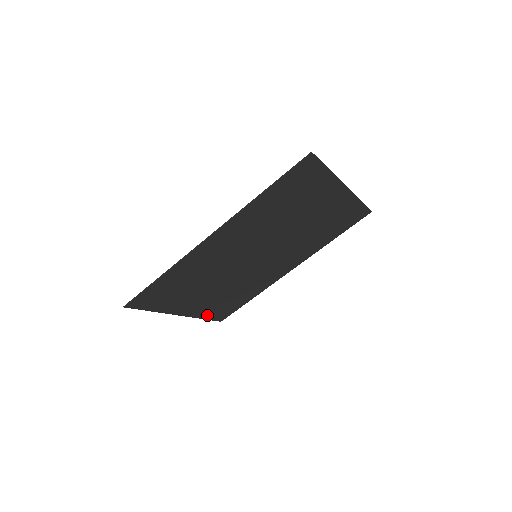
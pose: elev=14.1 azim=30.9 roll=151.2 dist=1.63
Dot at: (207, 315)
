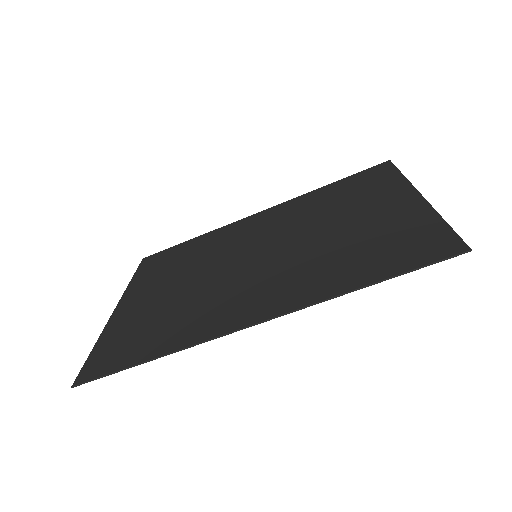
Dot at: (139, 277)
